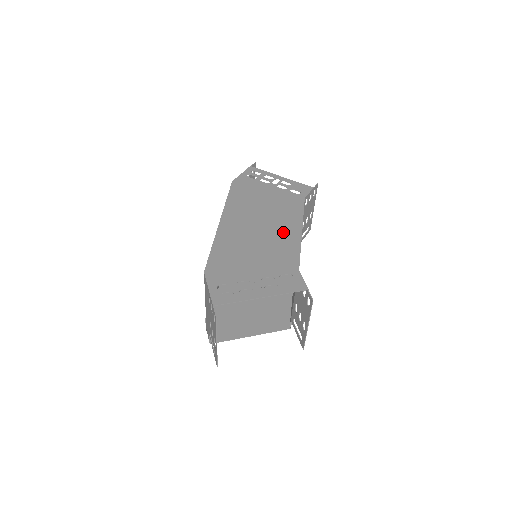
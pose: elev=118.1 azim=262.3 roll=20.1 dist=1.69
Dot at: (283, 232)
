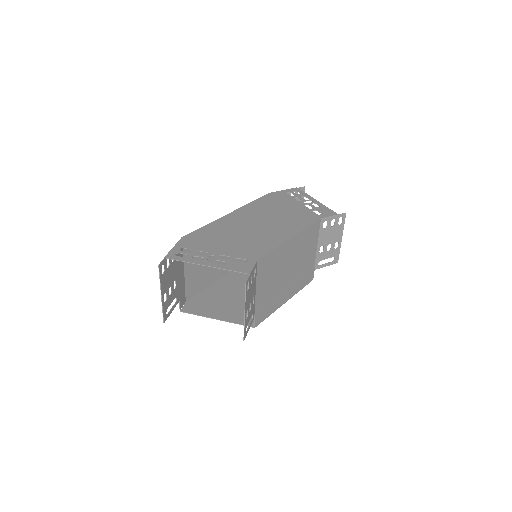
Dot at: (274, 233)
